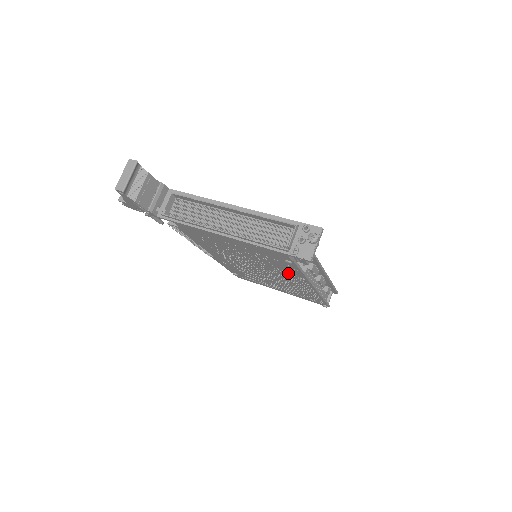
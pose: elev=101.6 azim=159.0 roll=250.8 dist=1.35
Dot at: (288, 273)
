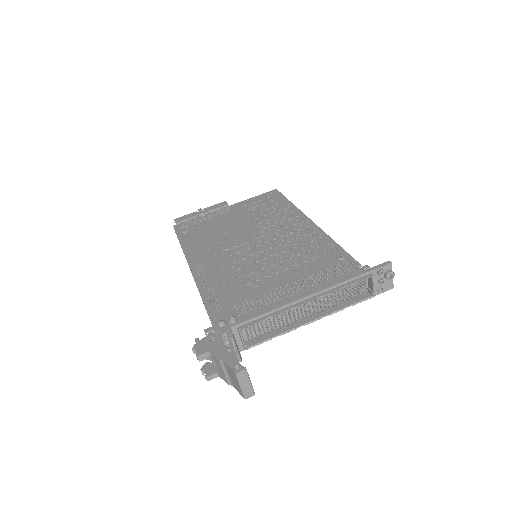
Dot at: occluded
